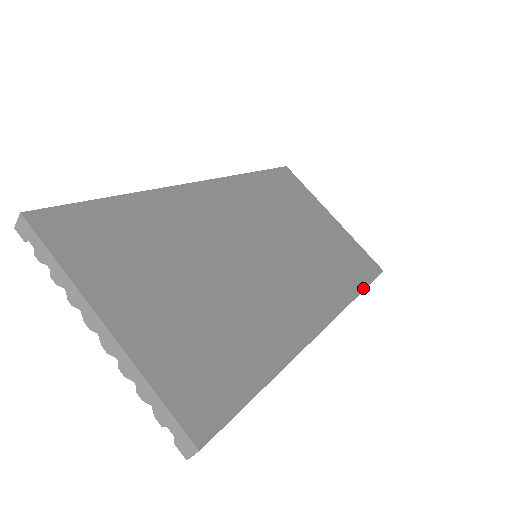
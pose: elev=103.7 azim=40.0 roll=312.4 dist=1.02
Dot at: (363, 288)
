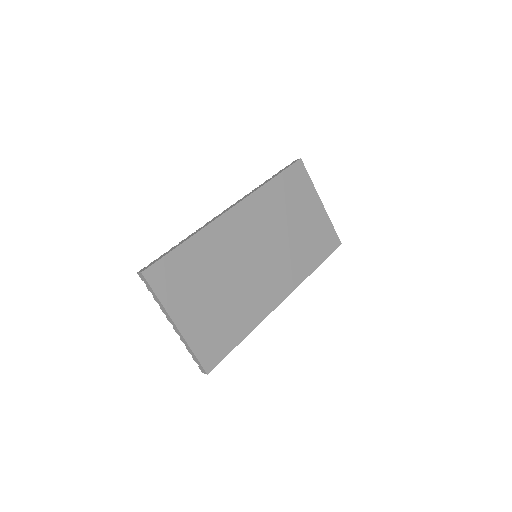
Dot at: (319, 264)
